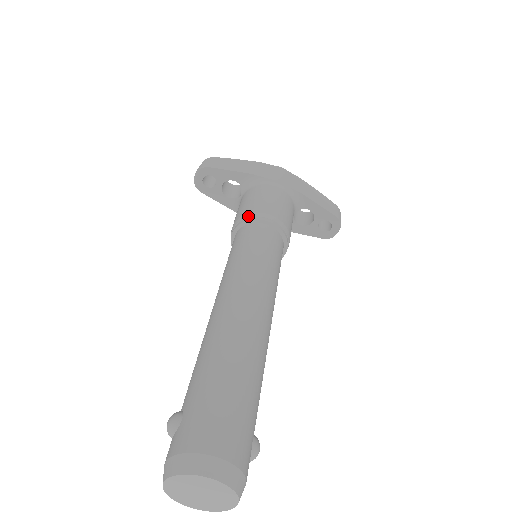
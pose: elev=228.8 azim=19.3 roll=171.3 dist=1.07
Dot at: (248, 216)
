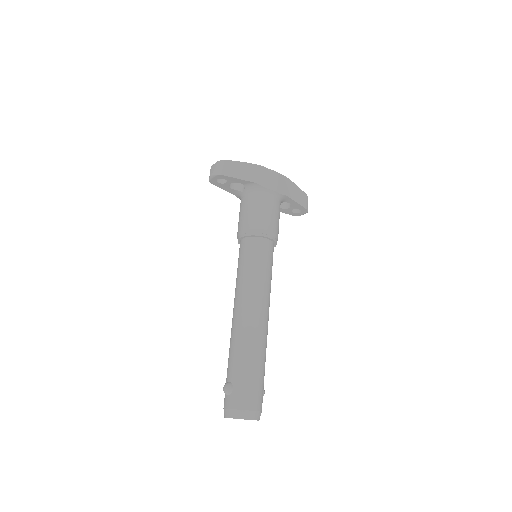
Dot at: (255, 231)
